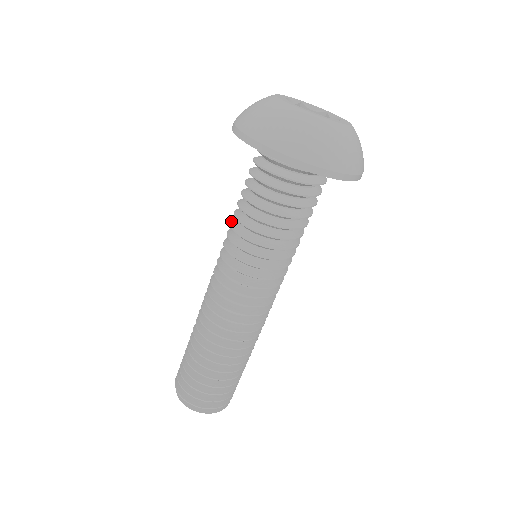
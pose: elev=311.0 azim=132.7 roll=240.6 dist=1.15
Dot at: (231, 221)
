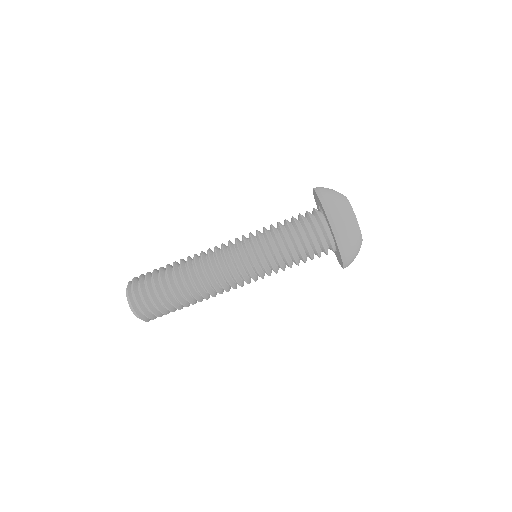
Dot at: occluded
